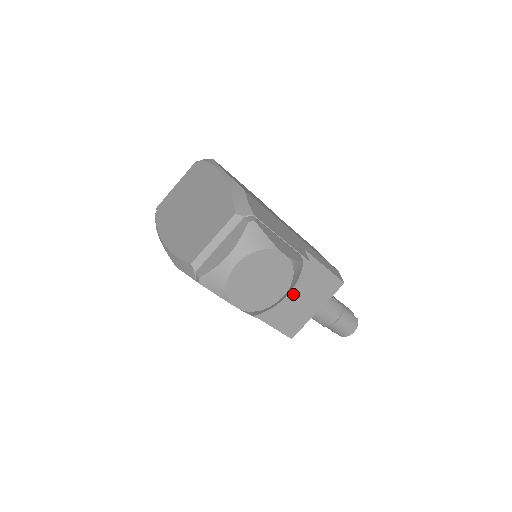
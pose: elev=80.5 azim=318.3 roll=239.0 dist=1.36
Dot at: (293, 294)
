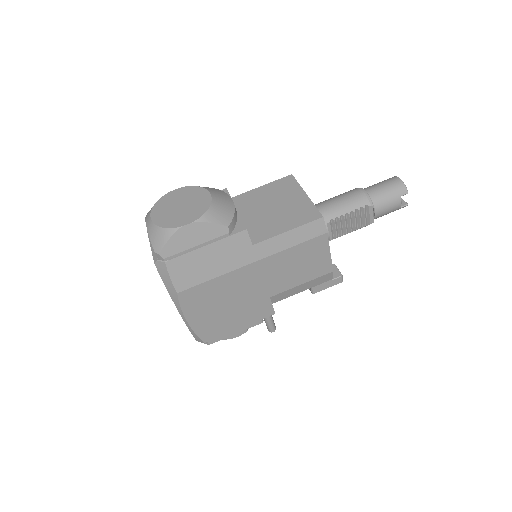
Dot at: (267, 210)
